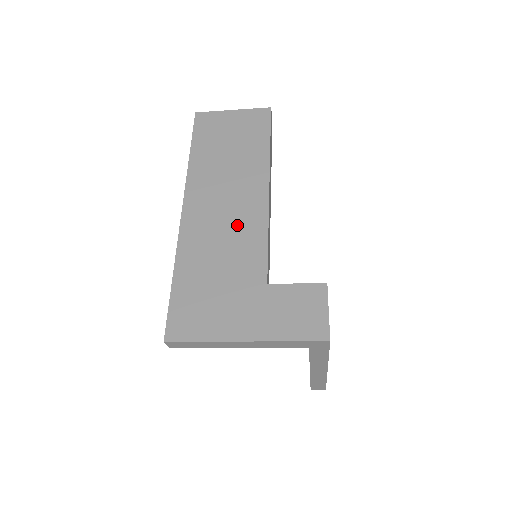
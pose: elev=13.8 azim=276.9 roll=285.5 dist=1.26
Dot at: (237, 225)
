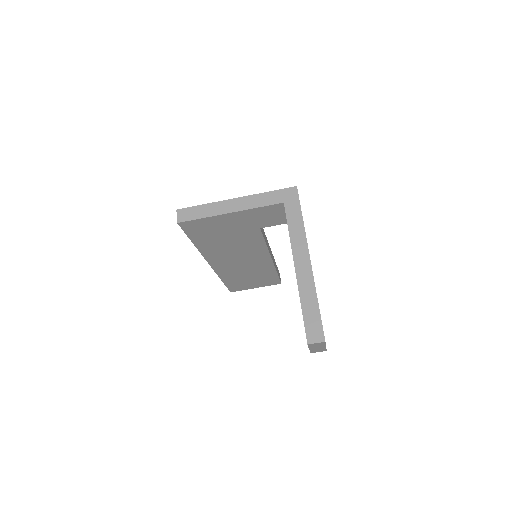
Dot at: occluded
